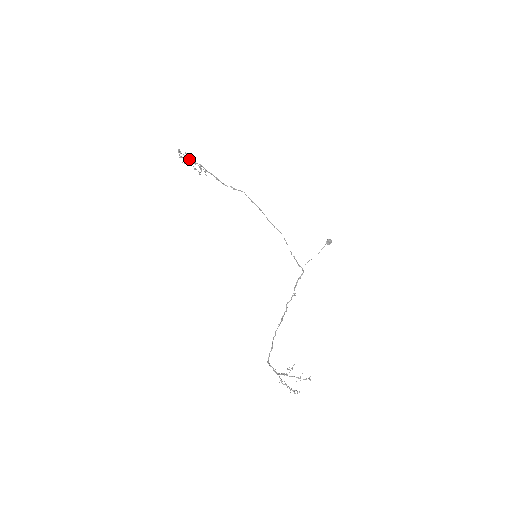
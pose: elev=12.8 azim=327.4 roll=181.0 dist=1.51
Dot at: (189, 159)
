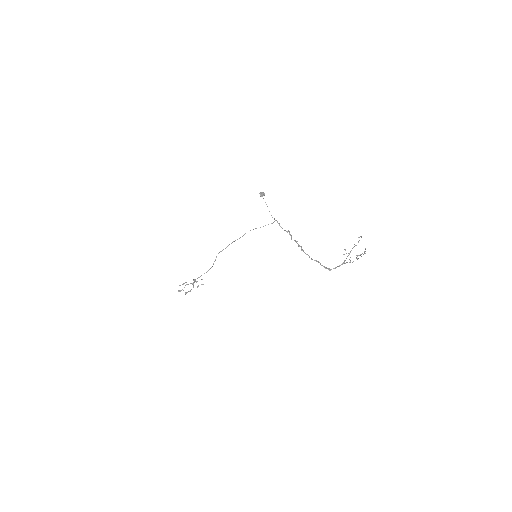
Dot at: occluded
